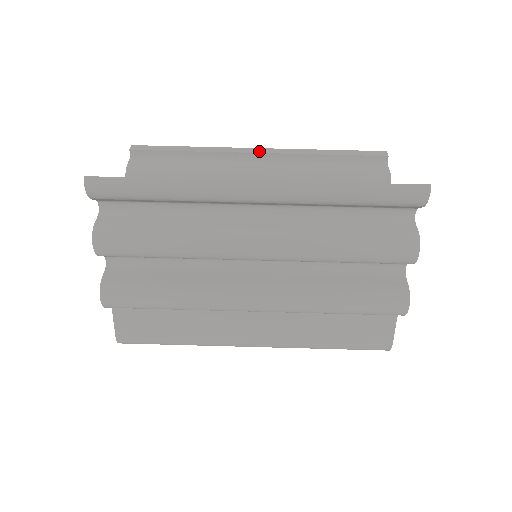
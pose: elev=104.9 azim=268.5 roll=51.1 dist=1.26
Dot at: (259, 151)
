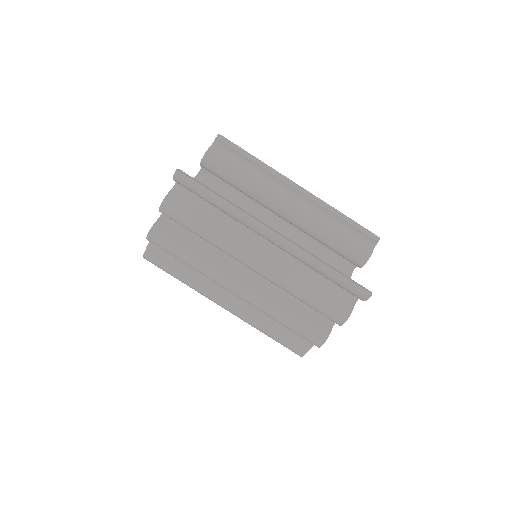
Dot at: (299, 189)
